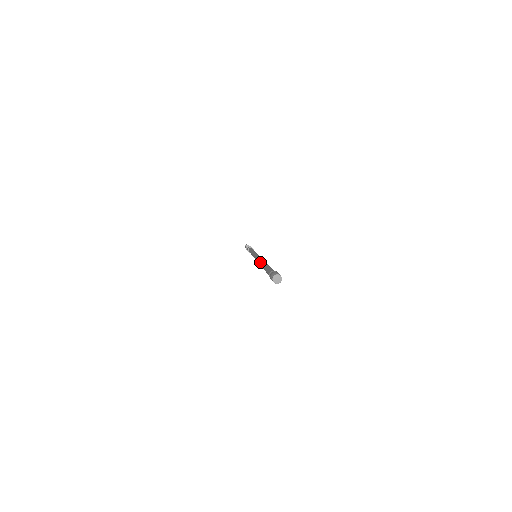
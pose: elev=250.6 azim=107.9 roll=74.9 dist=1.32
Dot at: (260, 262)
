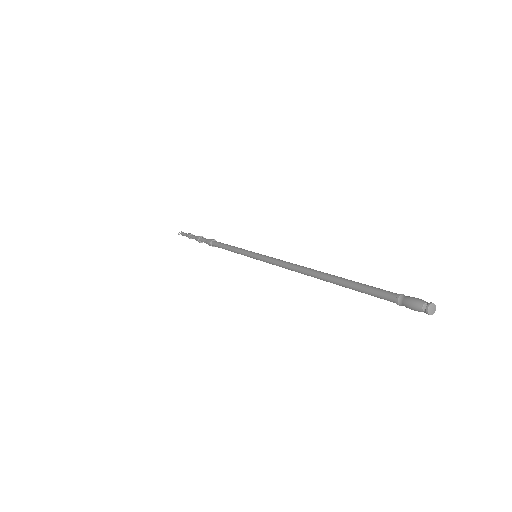
Dot at: (311, 271)
